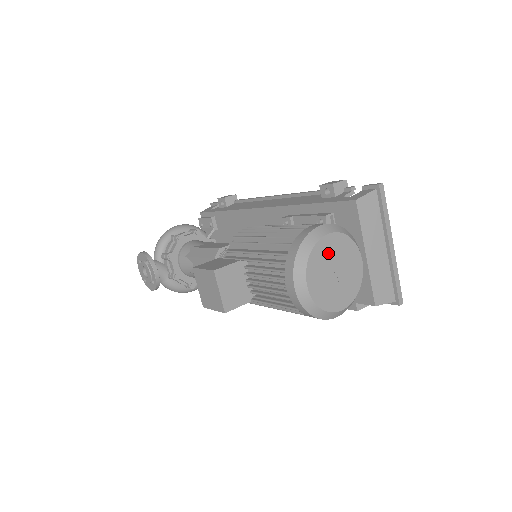
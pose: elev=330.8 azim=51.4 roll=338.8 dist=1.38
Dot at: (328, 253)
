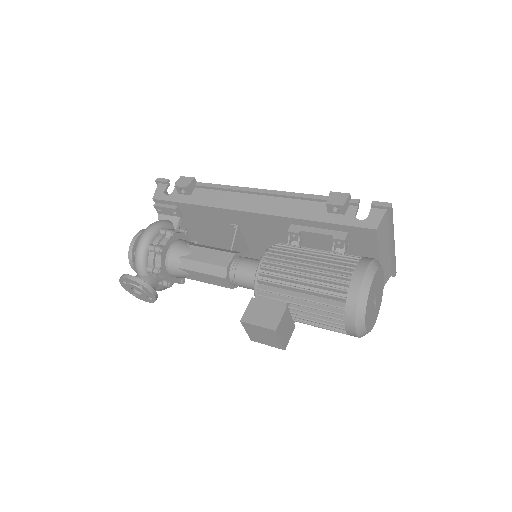
Dot at: (372, 293)
